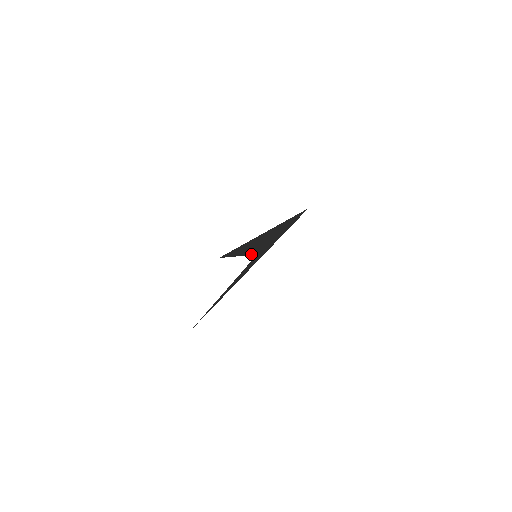
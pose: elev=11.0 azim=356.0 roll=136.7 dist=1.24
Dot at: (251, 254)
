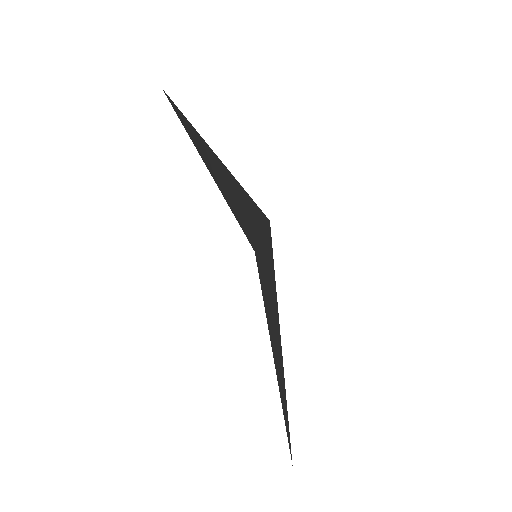
Dot at: occluded
